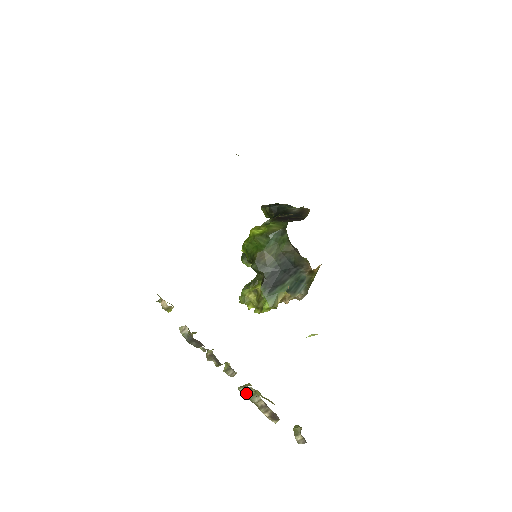
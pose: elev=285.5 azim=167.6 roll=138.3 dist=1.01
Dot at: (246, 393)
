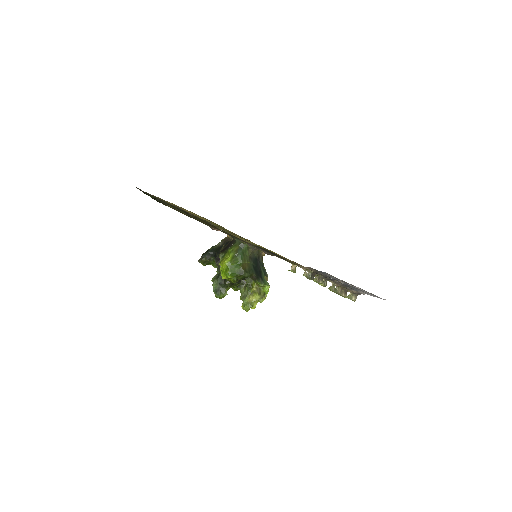
Dot at: (334, 289)
